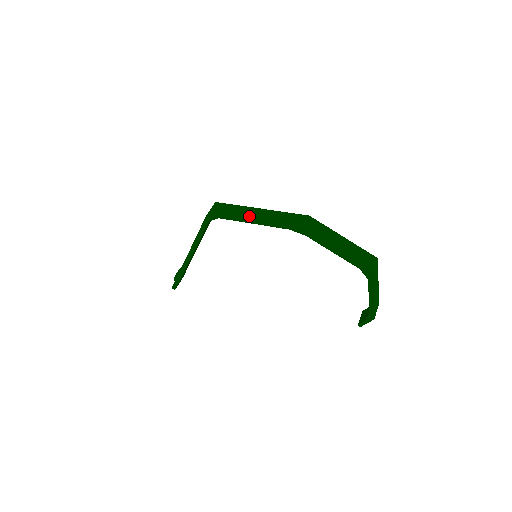
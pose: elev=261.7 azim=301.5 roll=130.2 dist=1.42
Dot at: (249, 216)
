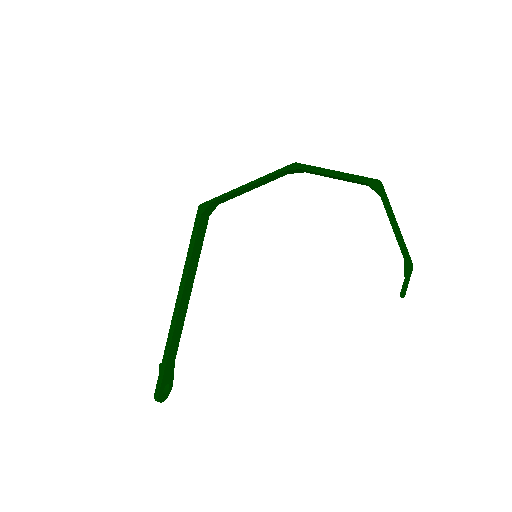
Dot at: (241, 187)
